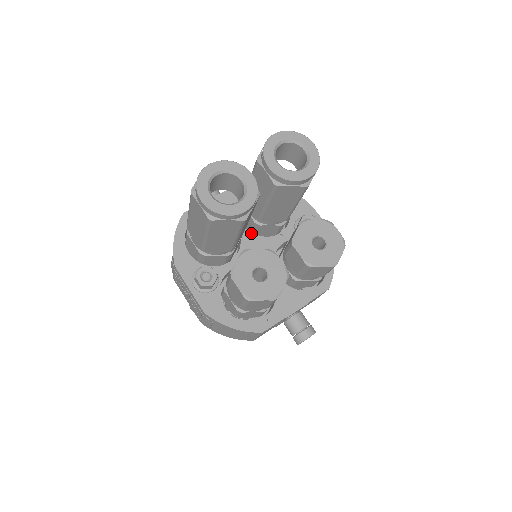
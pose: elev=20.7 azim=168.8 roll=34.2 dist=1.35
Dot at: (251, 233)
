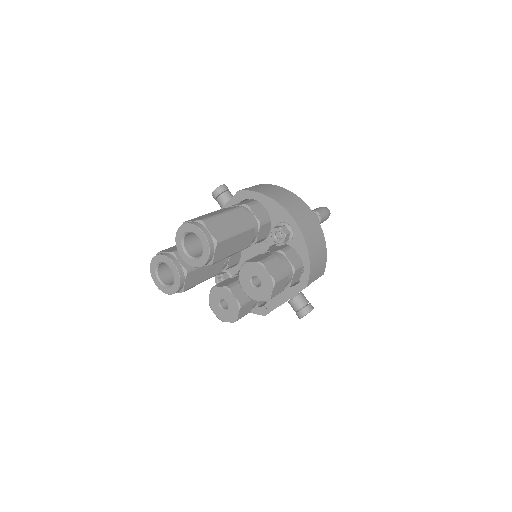
Dot at: occluded
